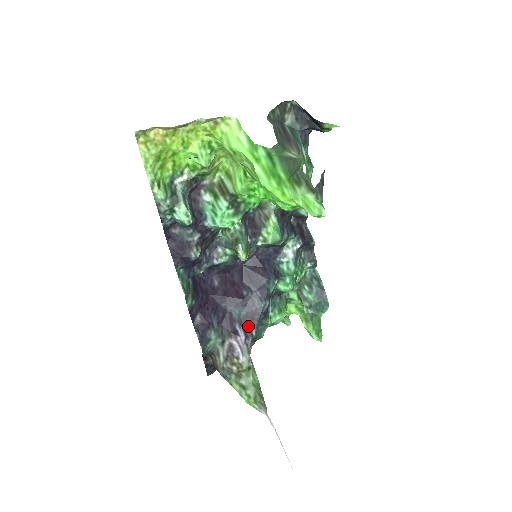
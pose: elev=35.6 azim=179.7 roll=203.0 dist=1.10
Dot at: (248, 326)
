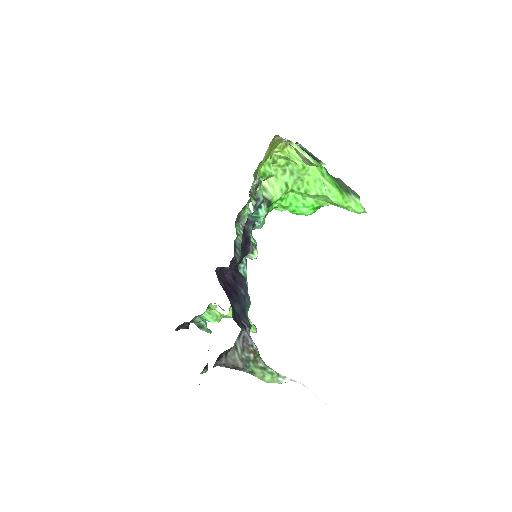
Dot at: (245, 320)
